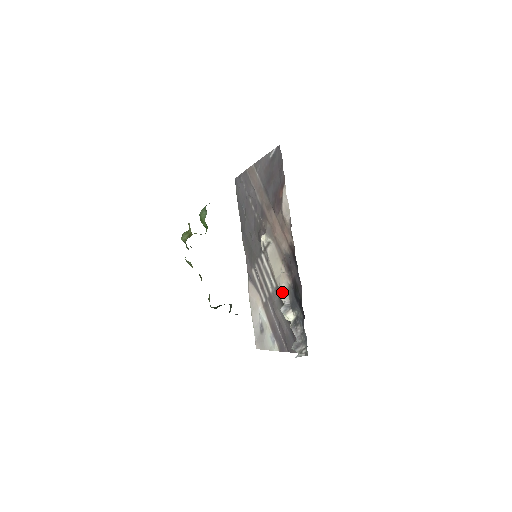
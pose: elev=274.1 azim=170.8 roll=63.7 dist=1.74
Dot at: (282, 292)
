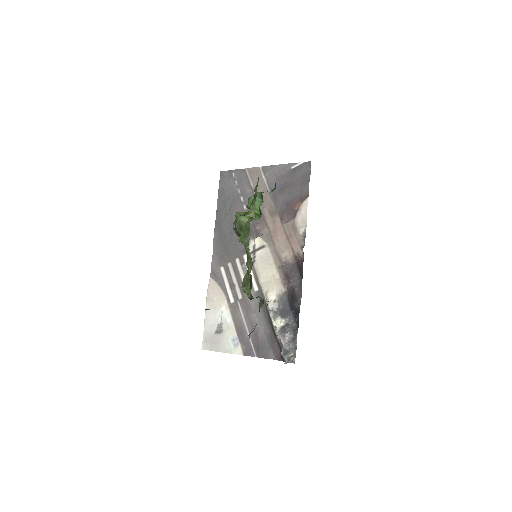
Dot at: (270, 297)
